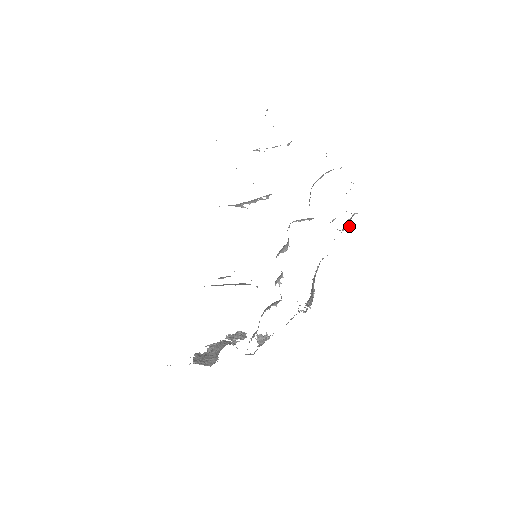
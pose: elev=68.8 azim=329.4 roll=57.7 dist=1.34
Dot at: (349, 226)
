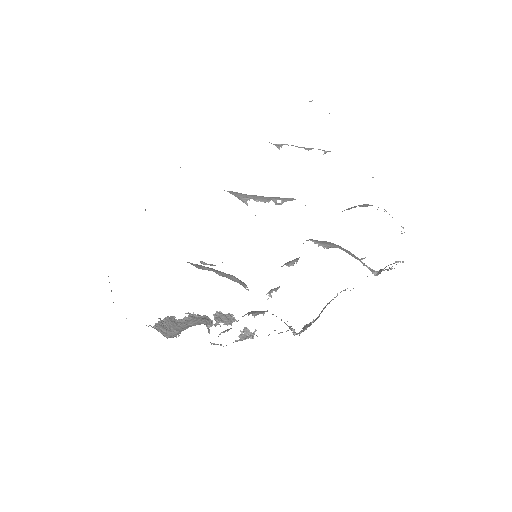
Dot at: (377, 274)
